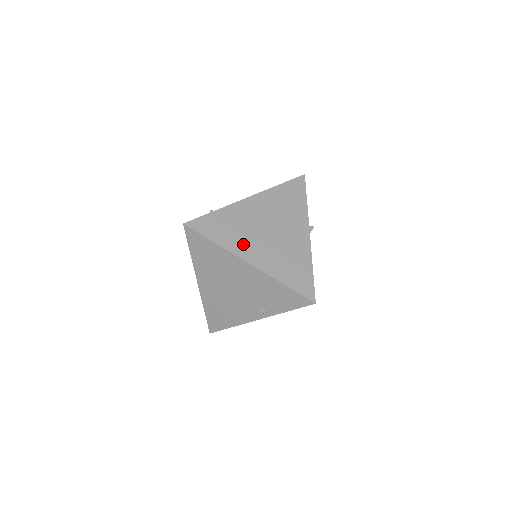
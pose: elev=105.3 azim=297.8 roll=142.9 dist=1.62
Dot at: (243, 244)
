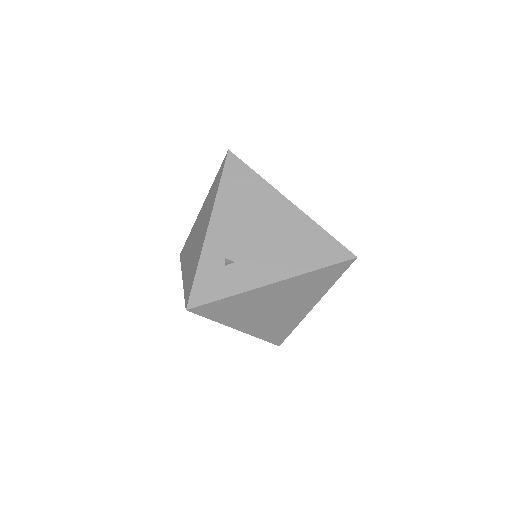
Dot at: (242, 319)
